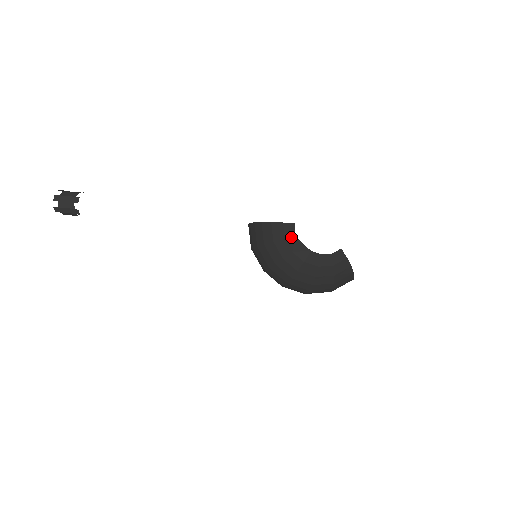
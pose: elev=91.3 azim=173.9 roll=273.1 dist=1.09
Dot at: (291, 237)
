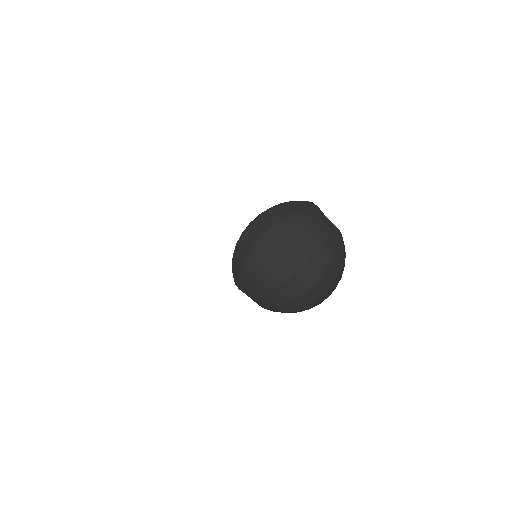
Dot at: (315, 207)
